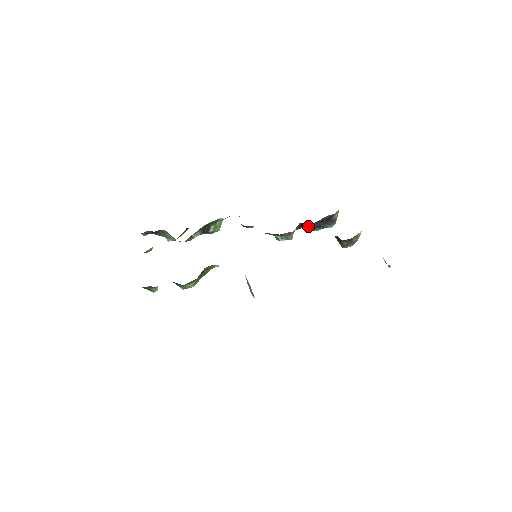
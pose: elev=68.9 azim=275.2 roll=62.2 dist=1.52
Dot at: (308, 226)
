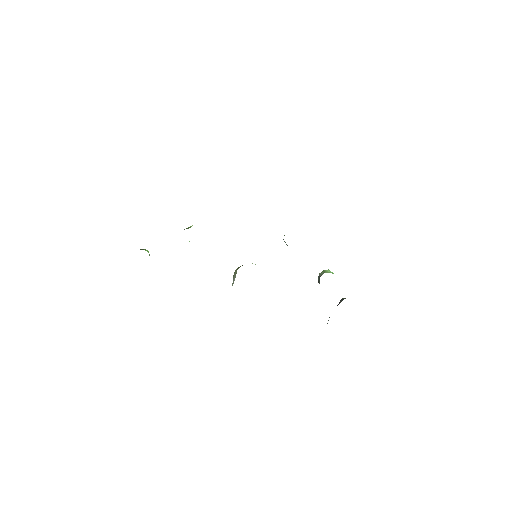
Dot at: occluded
